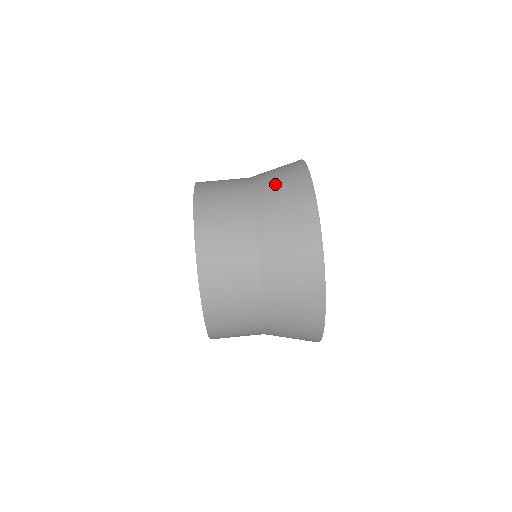
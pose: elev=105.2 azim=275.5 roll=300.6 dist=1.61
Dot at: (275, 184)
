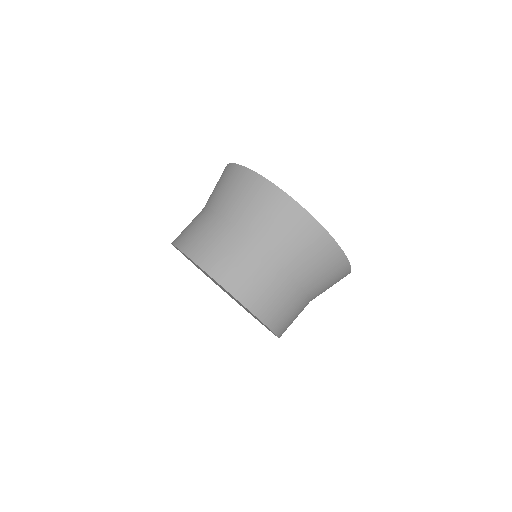
Dot at: (241, 202)
